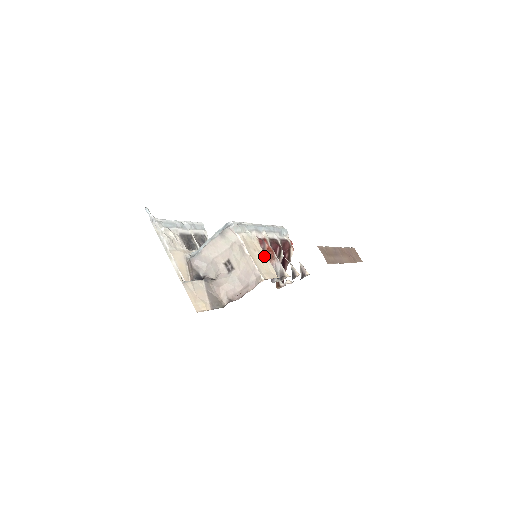
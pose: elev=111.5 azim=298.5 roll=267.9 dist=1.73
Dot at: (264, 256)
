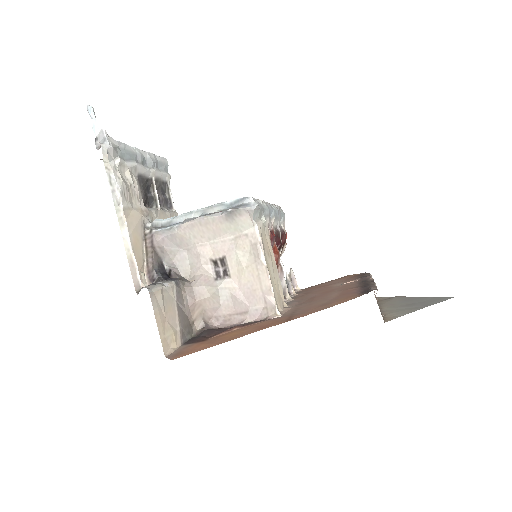
Dot at: (274, 264)
